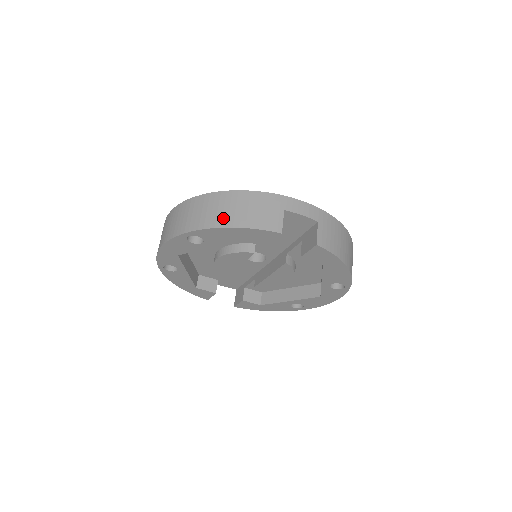
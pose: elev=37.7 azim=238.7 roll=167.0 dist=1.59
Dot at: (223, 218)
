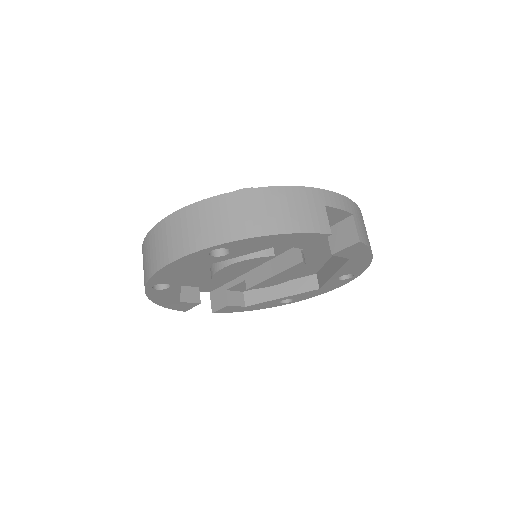
Dot at: (263, 223)
